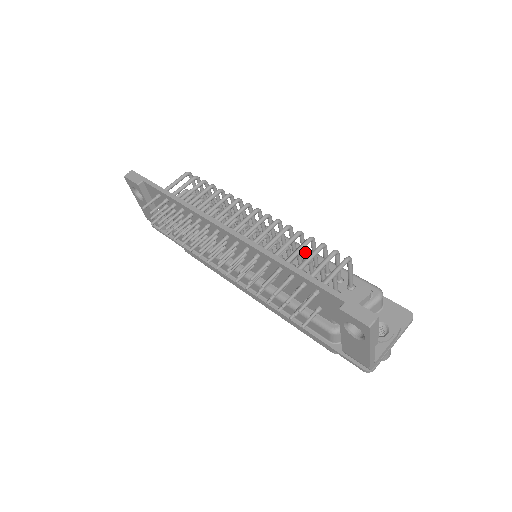
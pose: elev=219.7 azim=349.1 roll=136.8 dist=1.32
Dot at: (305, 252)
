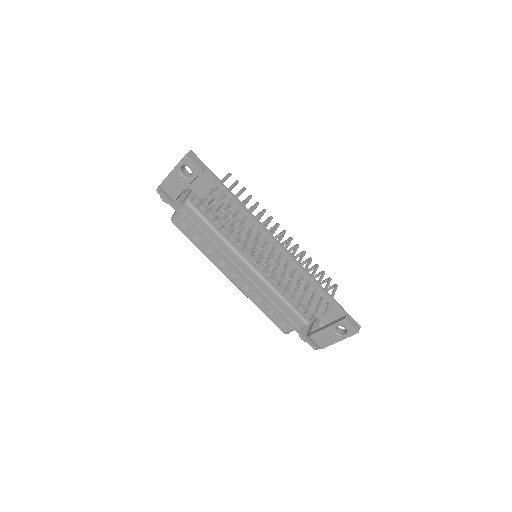
Dot at: occluded
